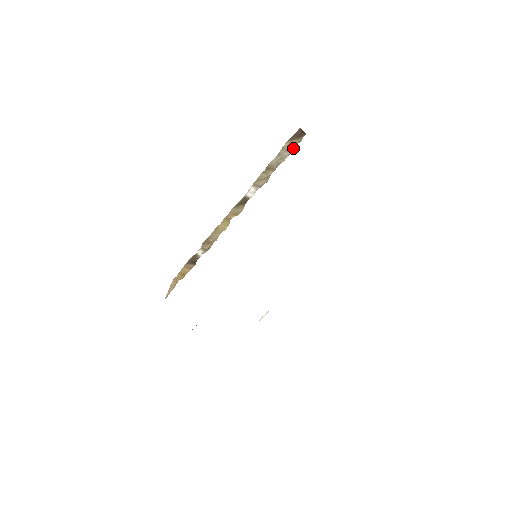
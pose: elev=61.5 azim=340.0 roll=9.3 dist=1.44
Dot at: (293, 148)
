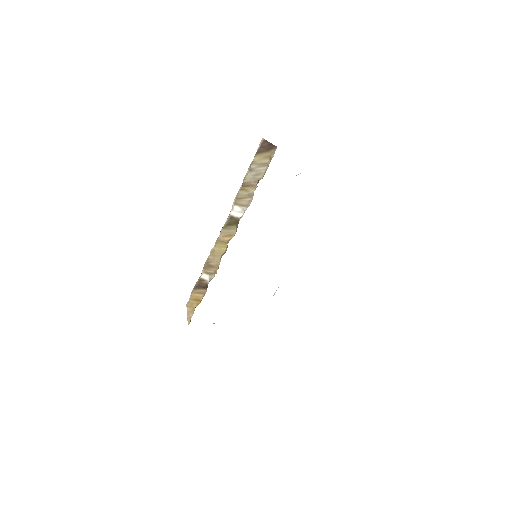
Dot at: (267, 163)
